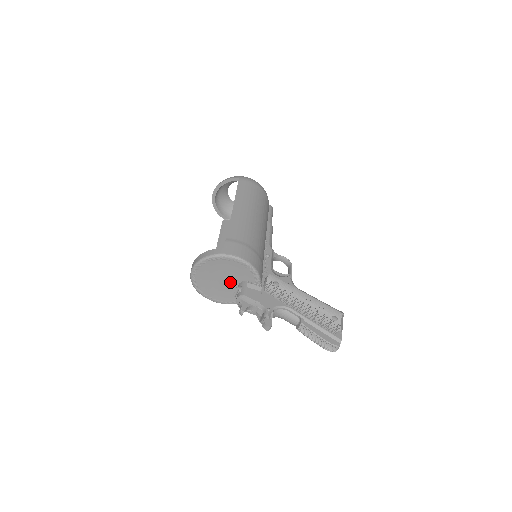
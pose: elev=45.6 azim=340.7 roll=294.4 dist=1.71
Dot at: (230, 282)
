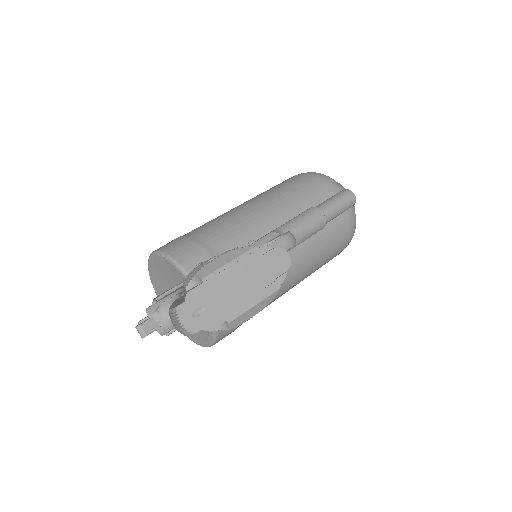
Dot at: occluded
